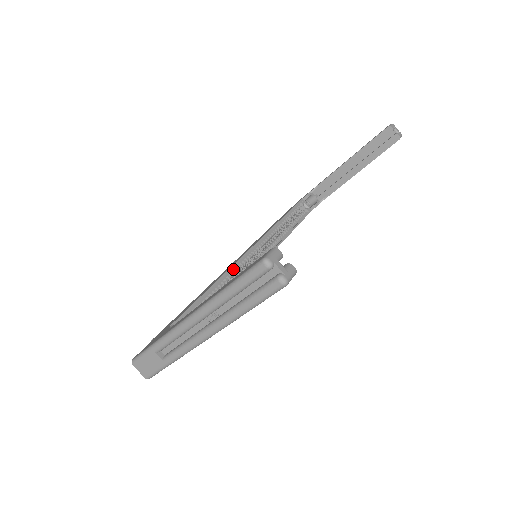
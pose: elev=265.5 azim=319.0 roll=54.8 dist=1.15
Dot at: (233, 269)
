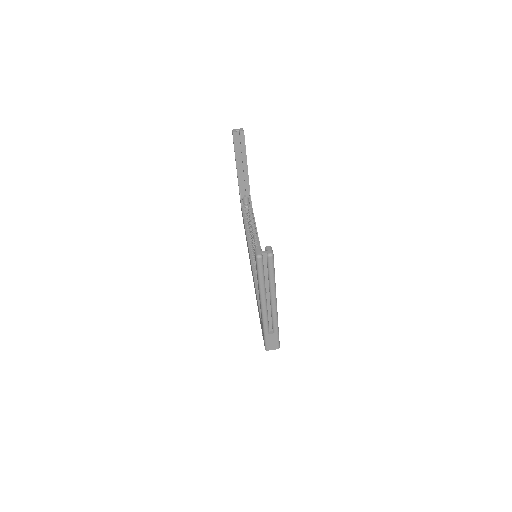
Dot at: (255, 273)
